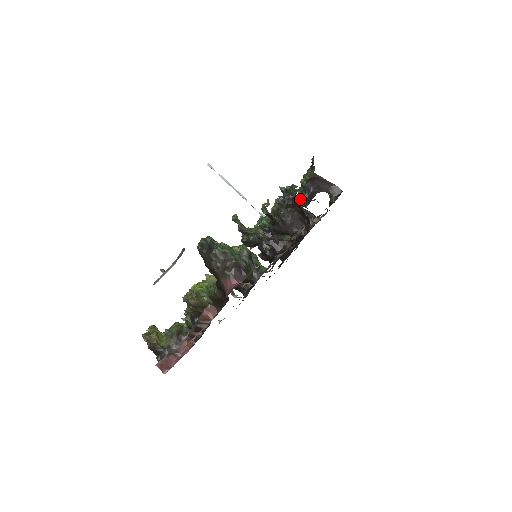
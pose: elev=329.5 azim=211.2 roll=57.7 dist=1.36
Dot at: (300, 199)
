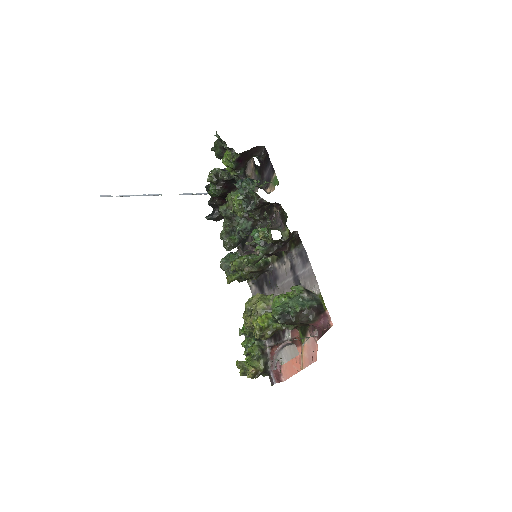
Dot at: occluded
